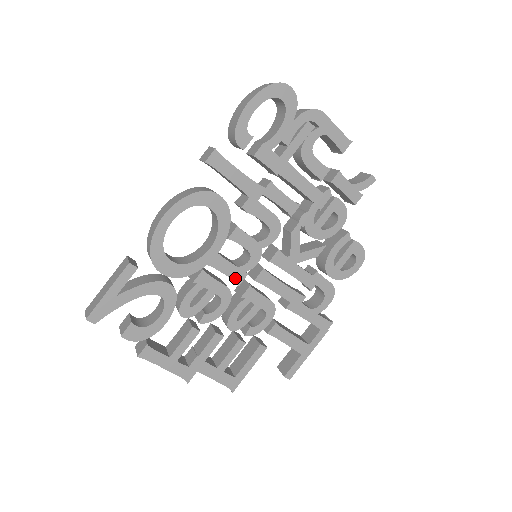
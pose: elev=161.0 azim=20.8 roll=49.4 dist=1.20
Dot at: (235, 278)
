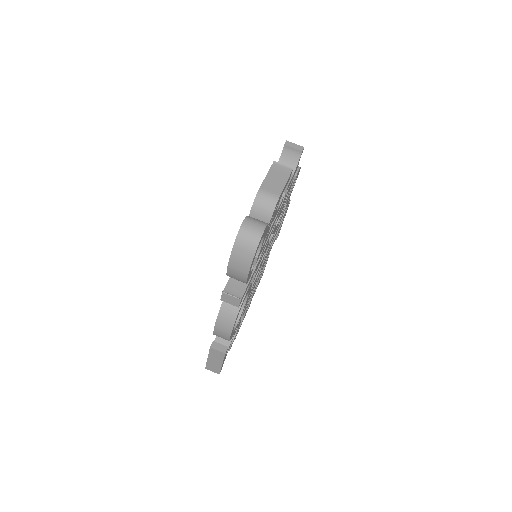
Dot at: occluded
